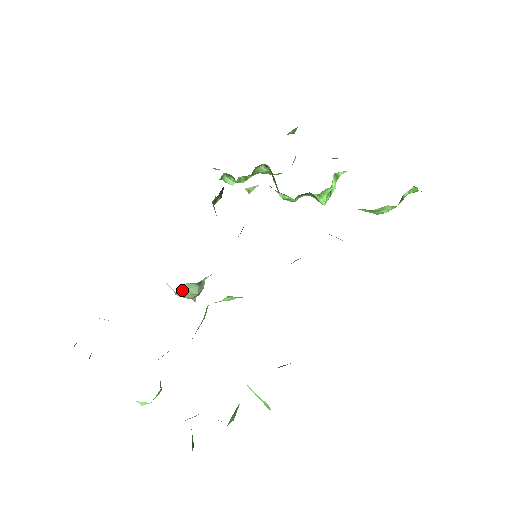
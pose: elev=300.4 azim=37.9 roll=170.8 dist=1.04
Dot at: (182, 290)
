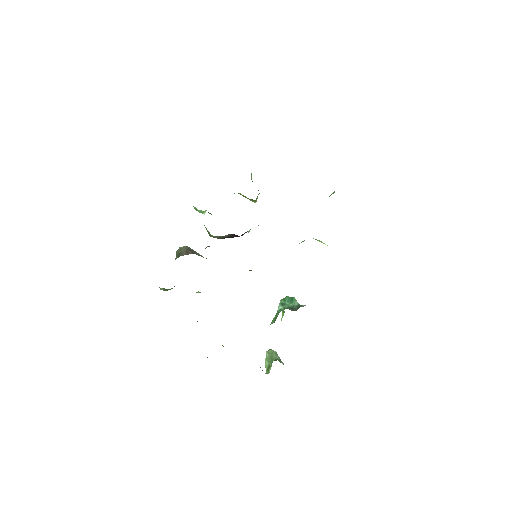
Dot at: occluded
